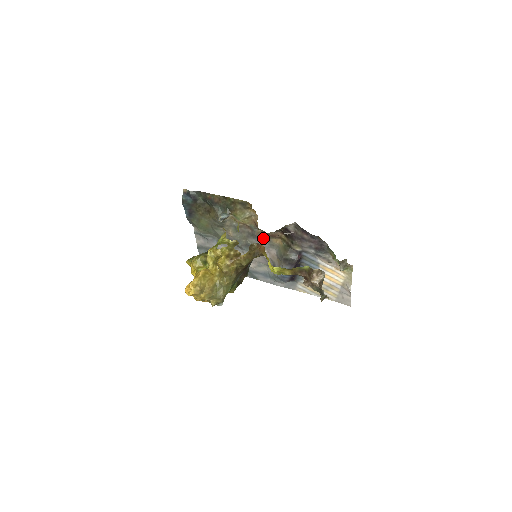
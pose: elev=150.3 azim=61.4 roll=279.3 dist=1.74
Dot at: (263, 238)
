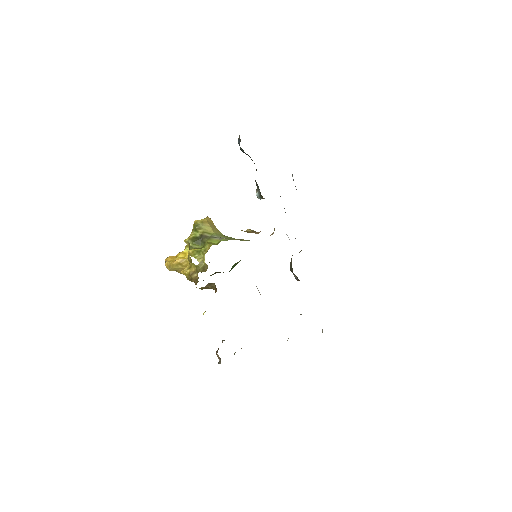
Dot at: occluded
